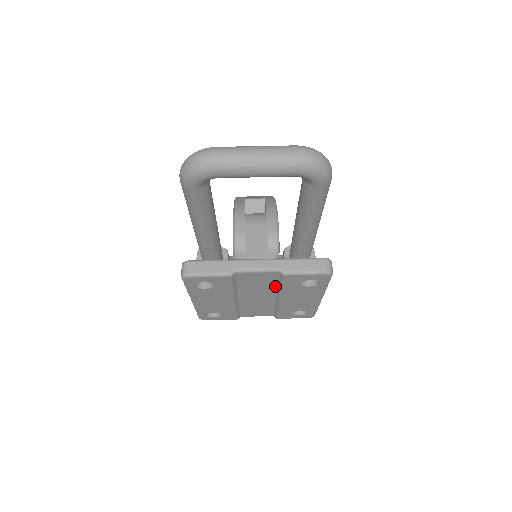
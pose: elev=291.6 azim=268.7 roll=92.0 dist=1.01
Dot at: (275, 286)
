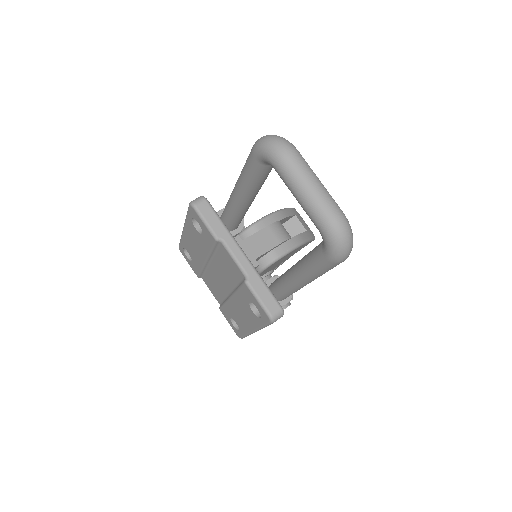
Dot at: (236, 284)
